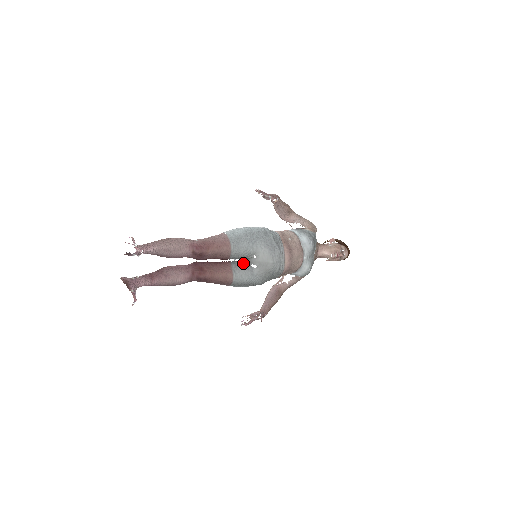
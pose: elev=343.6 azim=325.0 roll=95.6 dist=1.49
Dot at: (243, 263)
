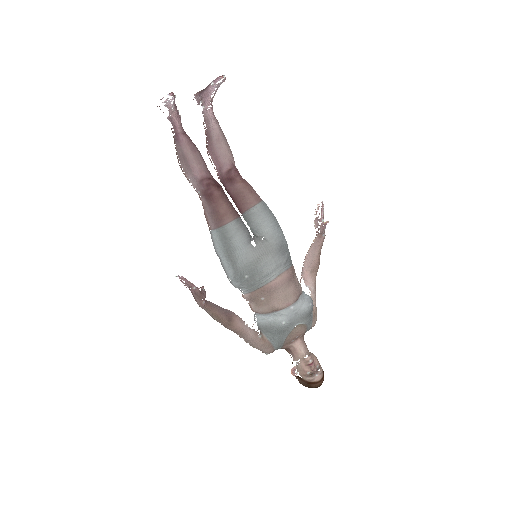
Dot at: (248, 230)
